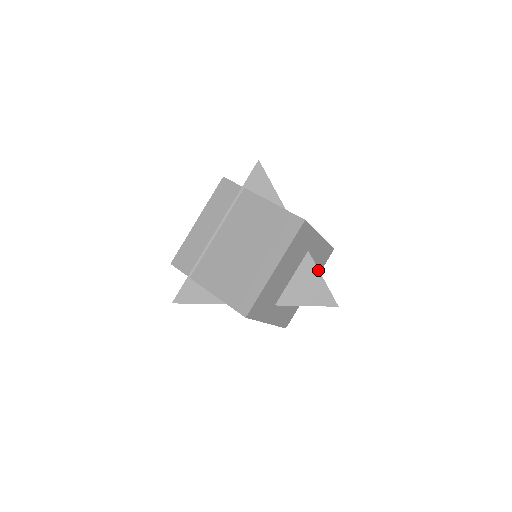
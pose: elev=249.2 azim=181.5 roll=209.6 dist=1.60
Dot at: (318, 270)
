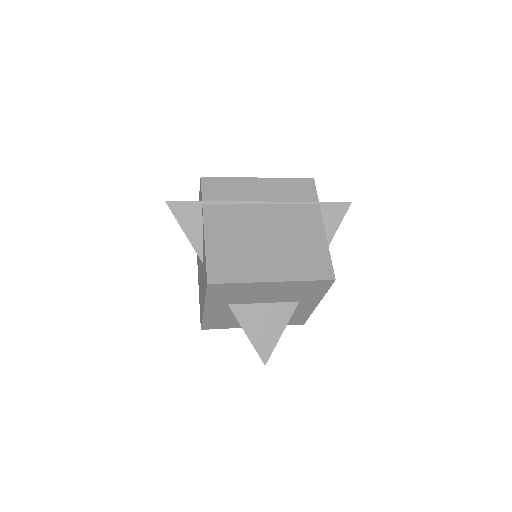
Dot at: (287, 323)
